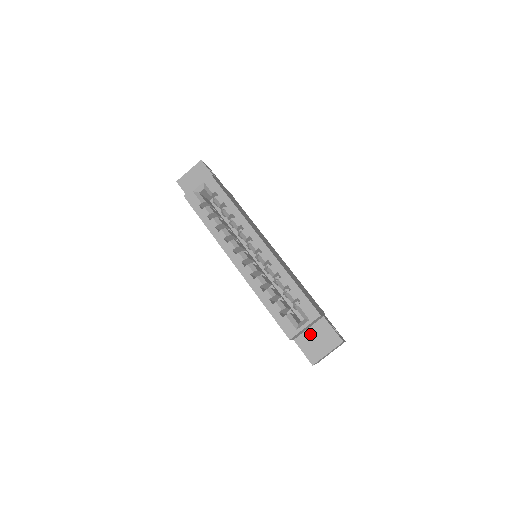
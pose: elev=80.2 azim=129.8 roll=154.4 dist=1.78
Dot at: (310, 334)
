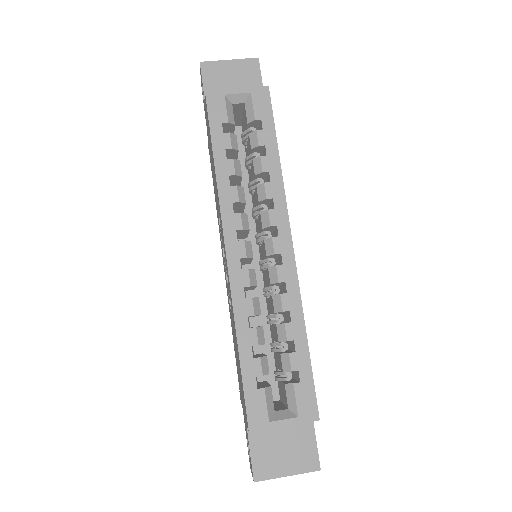
Dot at: (277, 430)
